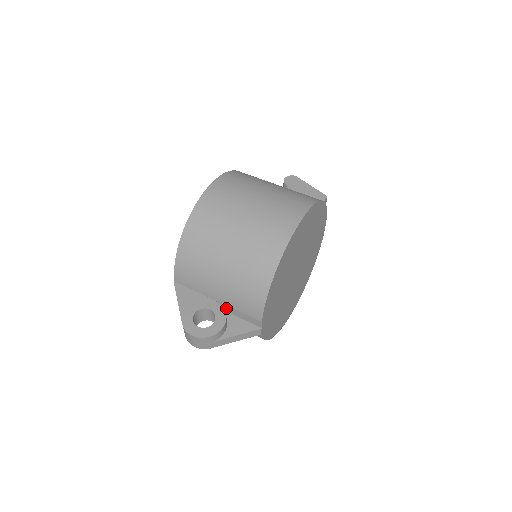
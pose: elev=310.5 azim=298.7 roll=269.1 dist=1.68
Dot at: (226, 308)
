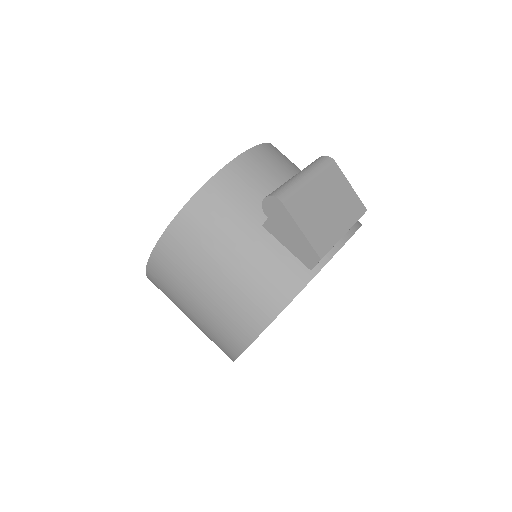
Dot at: occluded
